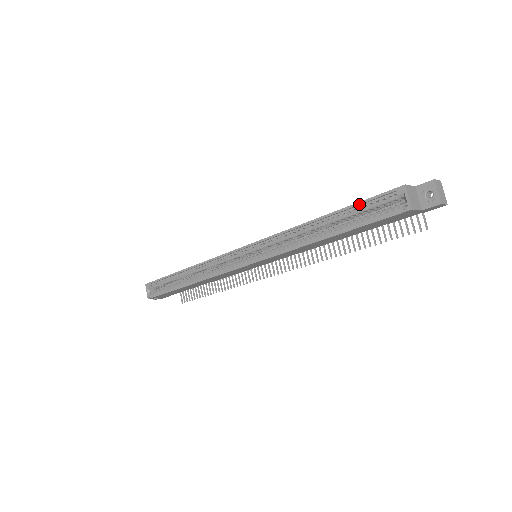
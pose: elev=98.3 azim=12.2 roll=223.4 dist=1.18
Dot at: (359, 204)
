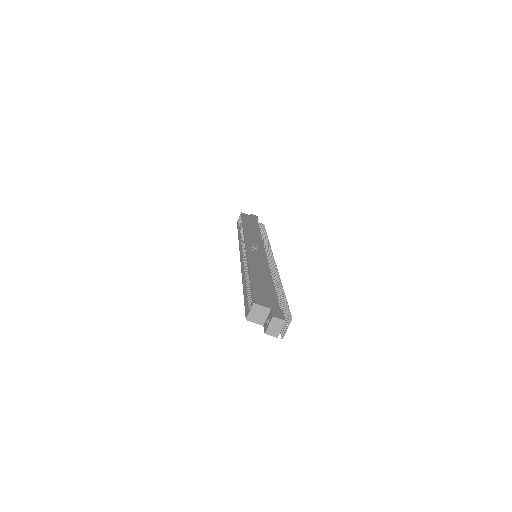
Dot at: (250, 287)
